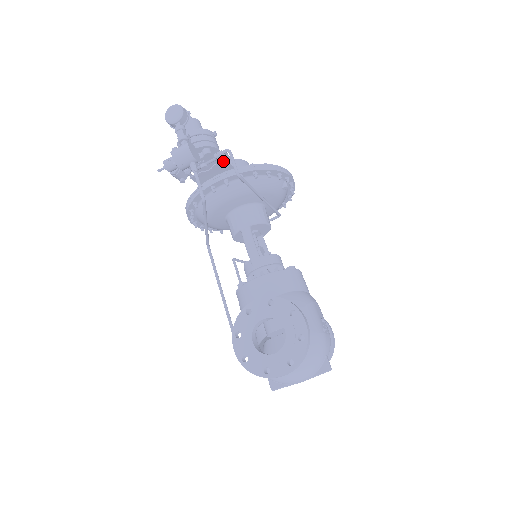
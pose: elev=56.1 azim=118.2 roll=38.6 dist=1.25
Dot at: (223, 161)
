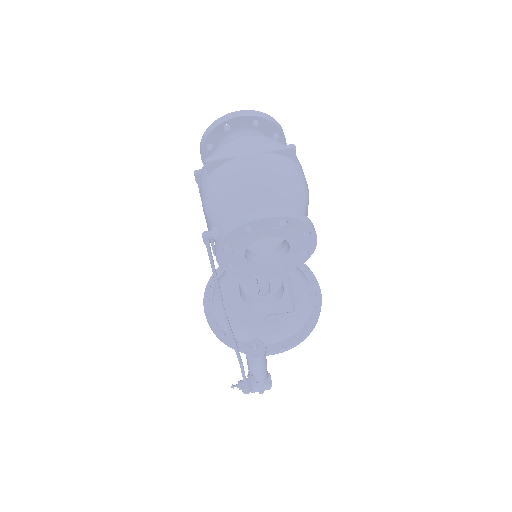
Dot at: occluded
